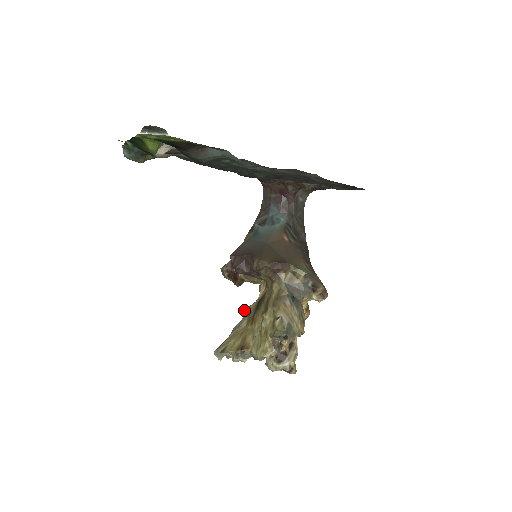
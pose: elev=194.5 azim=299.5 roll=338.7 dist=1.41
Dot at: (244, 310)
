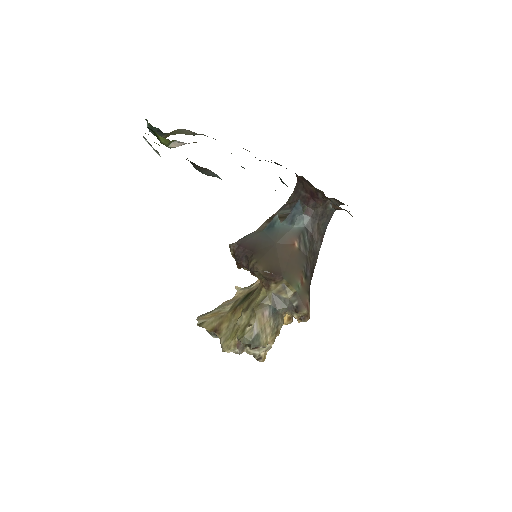
Dot at: (238, 290)
